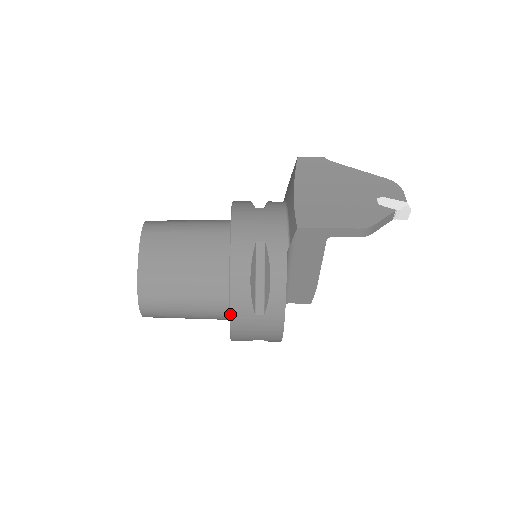
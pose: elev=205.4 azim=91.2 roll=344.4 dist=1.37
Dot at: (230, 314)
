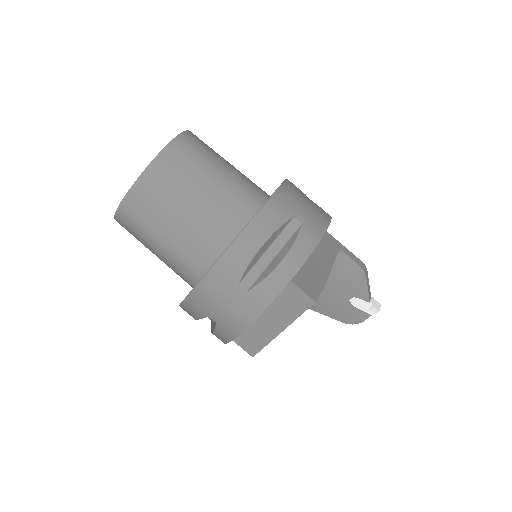
Dot at: (286, 179)
